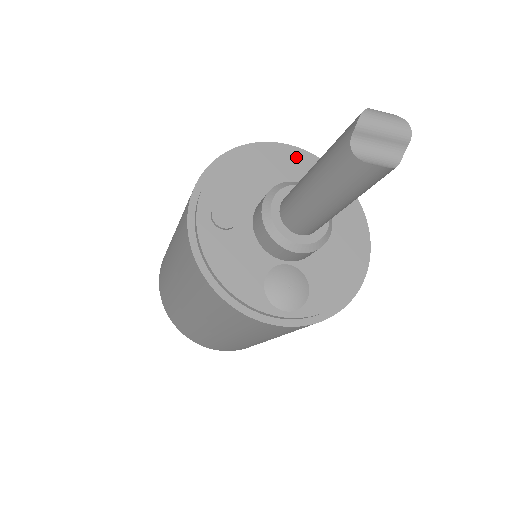
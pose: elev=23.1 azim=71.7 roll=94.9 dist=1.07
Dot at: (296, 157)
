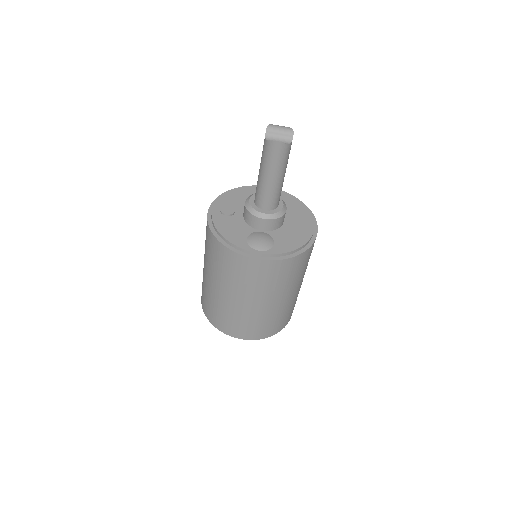
Dot at: occluded
